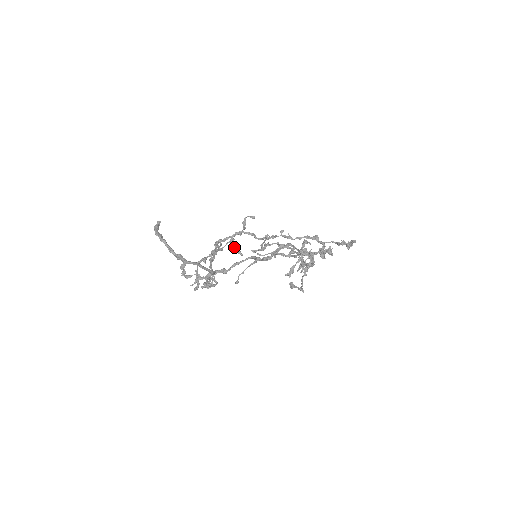
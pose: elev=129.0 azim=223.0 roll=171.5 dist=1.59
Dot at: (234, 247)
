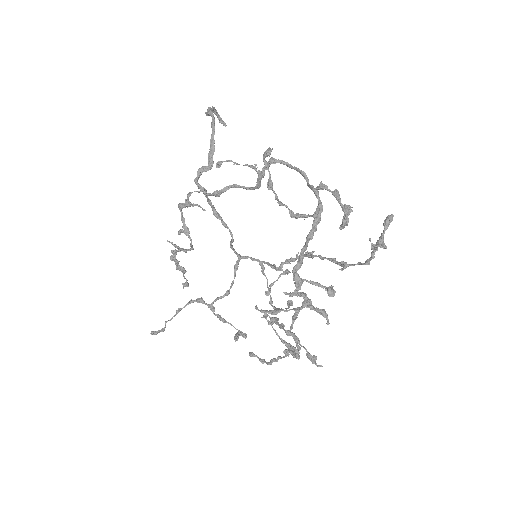
Dot at: (238, 332)
